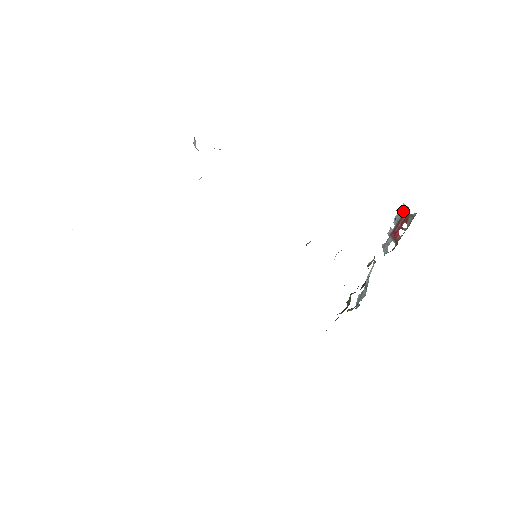
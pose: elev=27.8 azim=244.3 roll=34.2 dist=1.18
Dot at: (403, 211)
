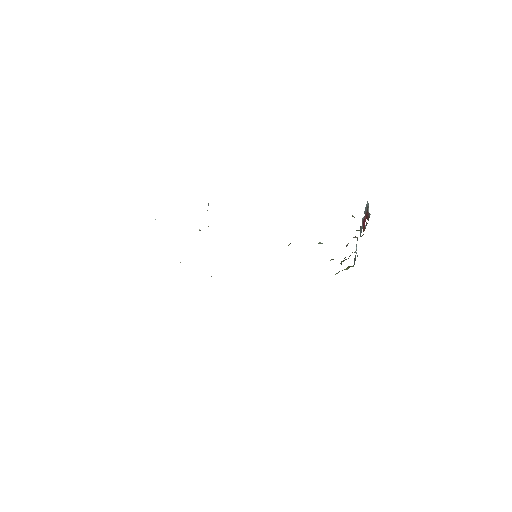
Dot at: (367, 207)
